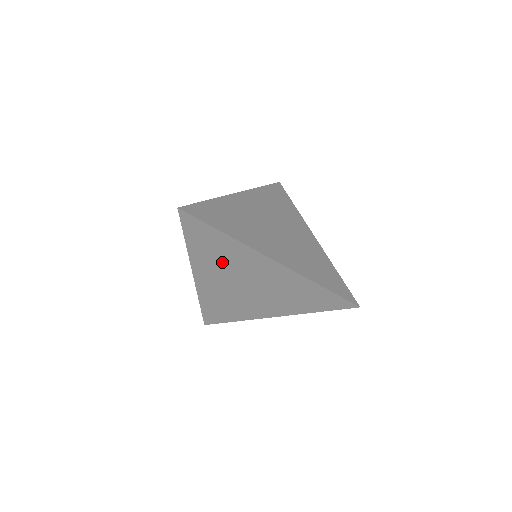
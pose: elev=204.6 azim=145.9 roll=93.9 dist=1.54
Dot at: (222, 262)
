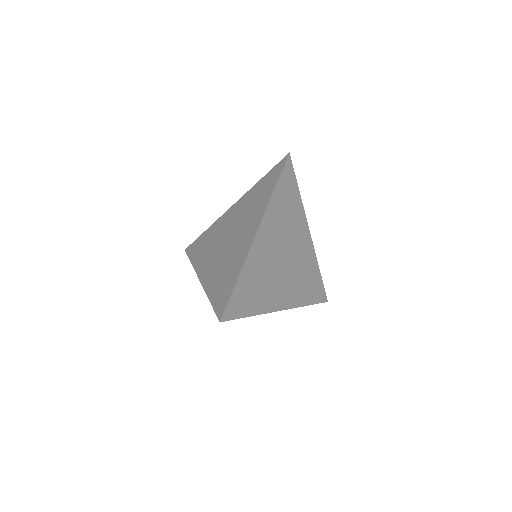
Dot at: (284, 222)
